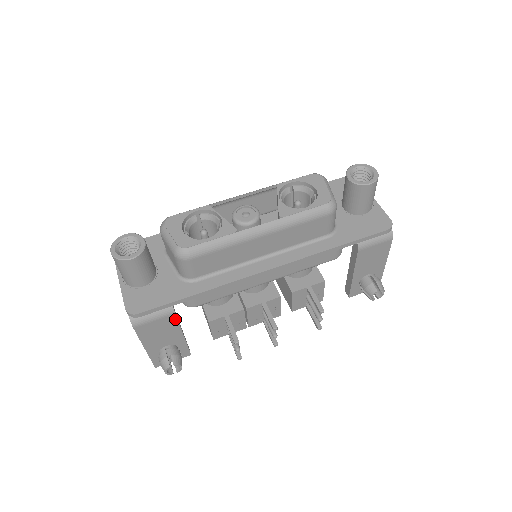
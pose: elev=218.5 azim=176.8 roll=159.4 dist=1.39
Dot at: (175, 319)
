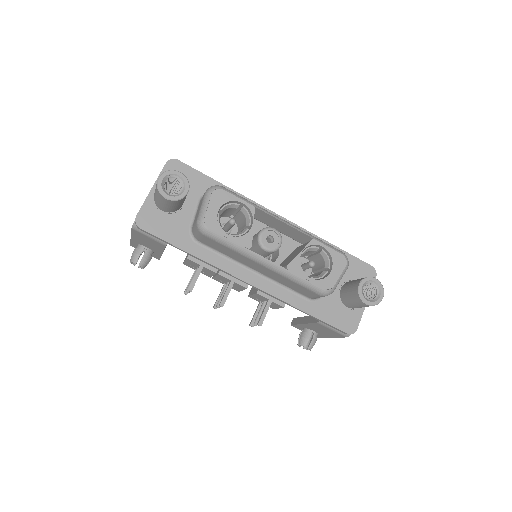
Dot at: (164, 247)
